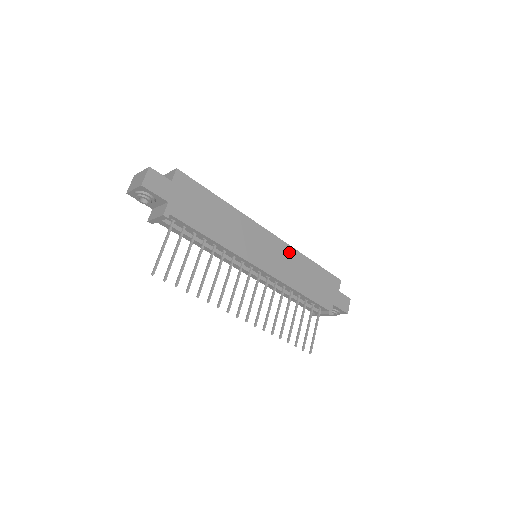
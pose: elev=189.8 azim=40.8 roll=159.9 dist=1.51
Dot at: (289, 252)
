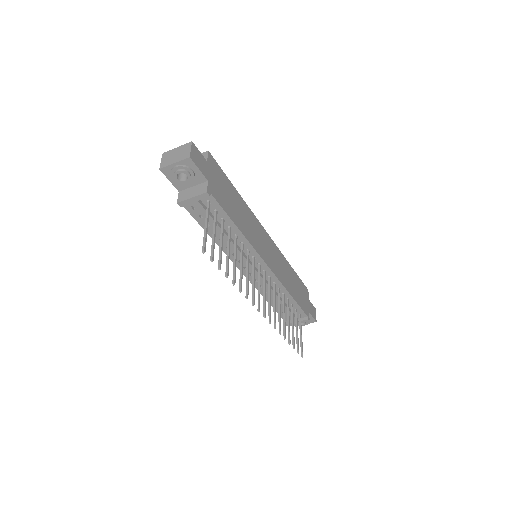
Dot at: (279, 255)
